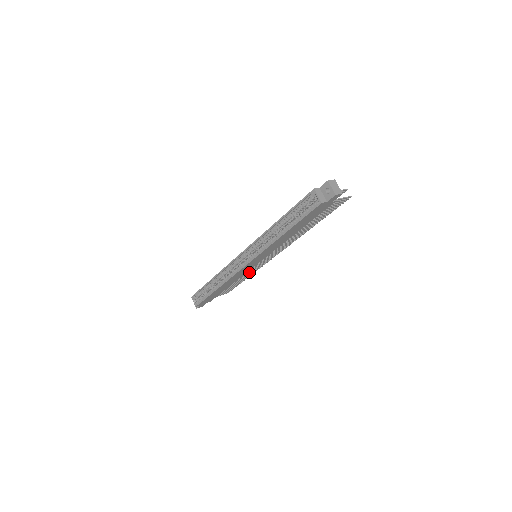
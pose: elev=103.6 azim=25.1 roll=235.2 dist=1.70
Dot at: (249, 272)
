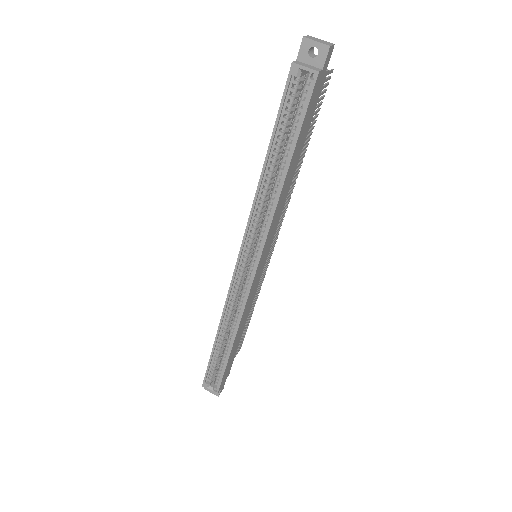
Dot at: occluded
